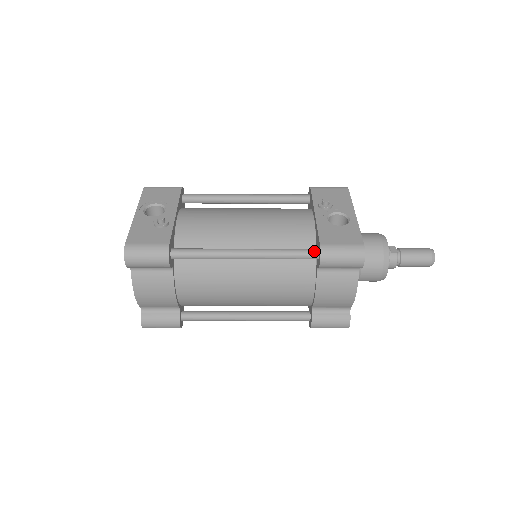
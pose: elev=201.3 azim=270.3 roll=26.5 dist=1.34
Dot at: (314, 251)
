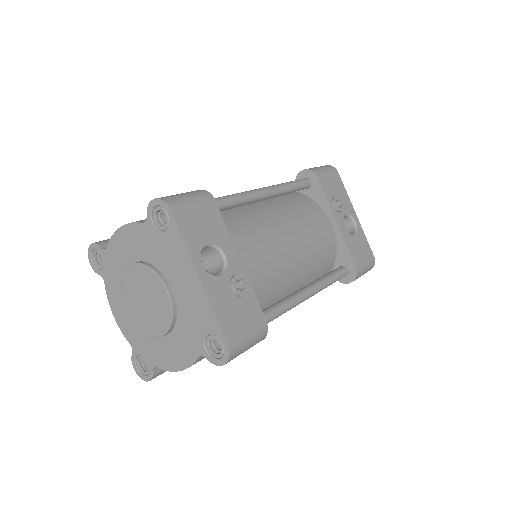
Dot at: (347, 272)
